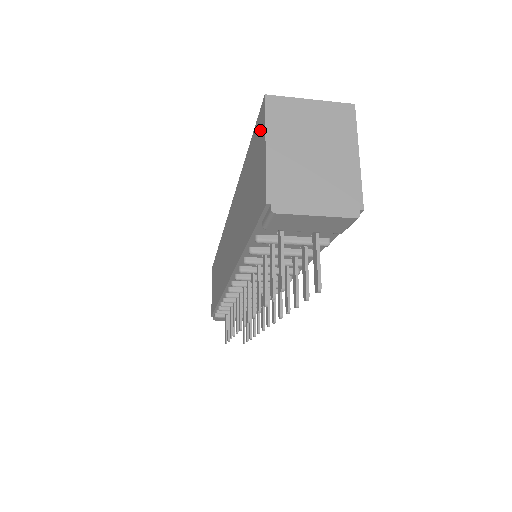
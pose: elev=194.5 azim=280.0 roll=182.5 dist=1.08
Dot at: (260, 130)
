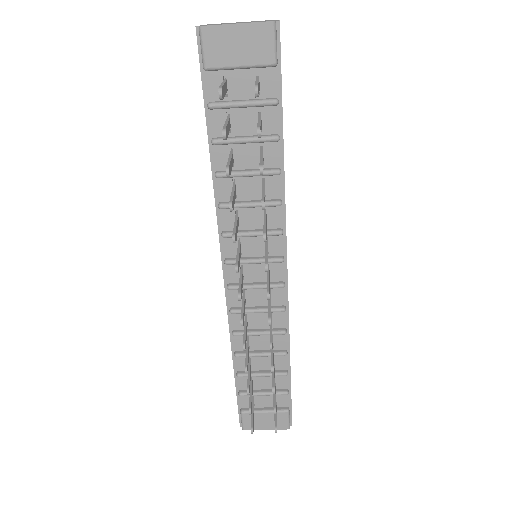
Dot at: occluded
